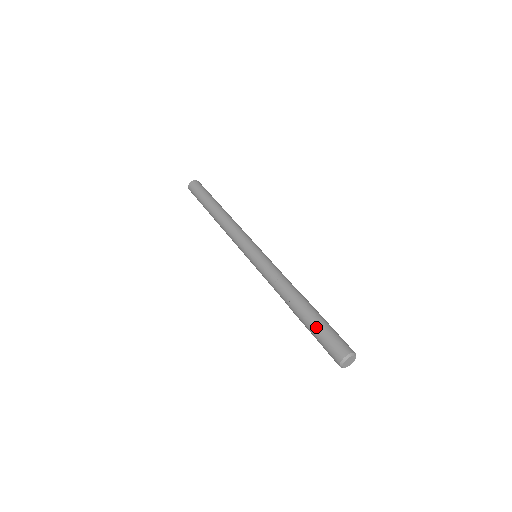
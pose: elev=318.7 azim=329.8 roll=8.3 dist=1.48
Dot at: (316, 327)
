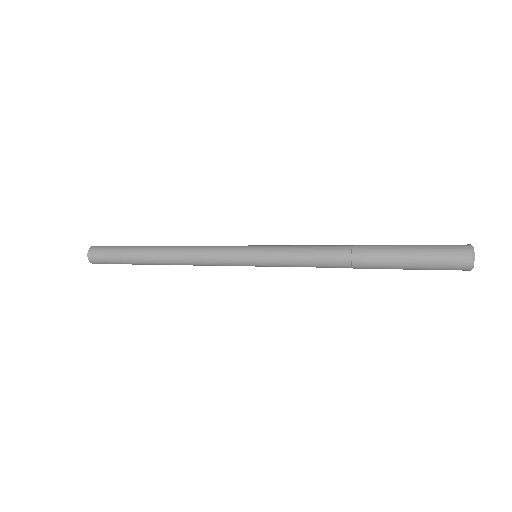
Dot at: (410, 245)
